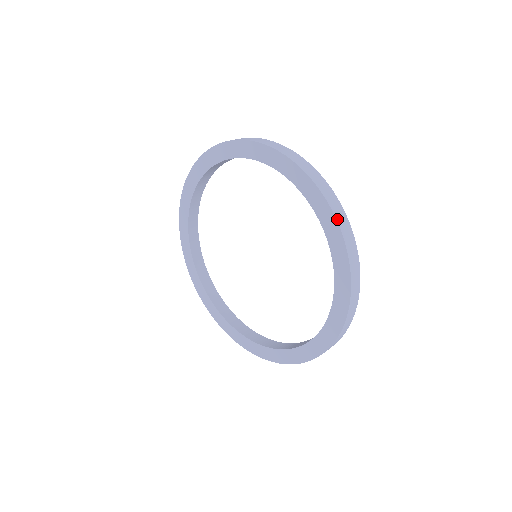
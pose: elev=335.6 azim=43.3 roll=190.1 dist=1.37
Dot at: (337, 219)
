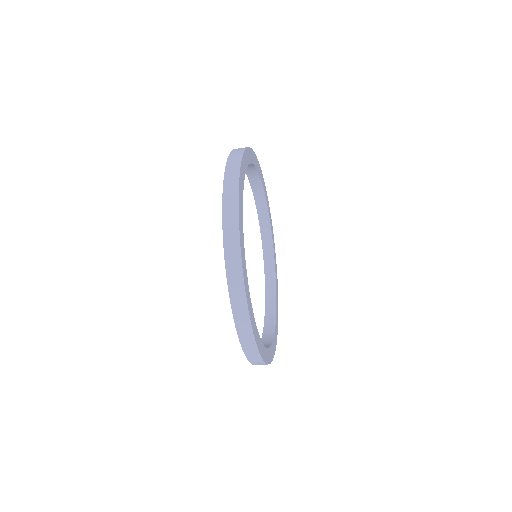
Dot at: (223, 205)
